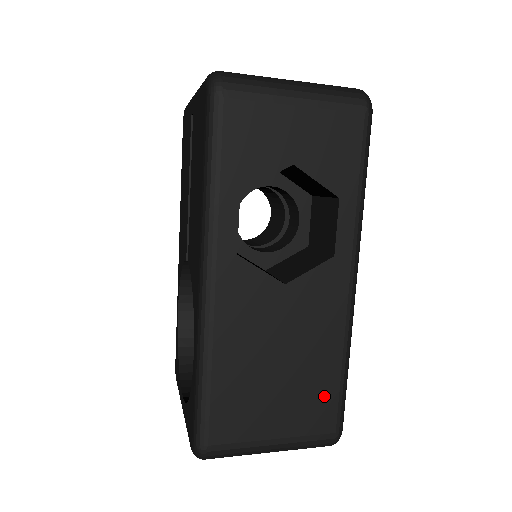
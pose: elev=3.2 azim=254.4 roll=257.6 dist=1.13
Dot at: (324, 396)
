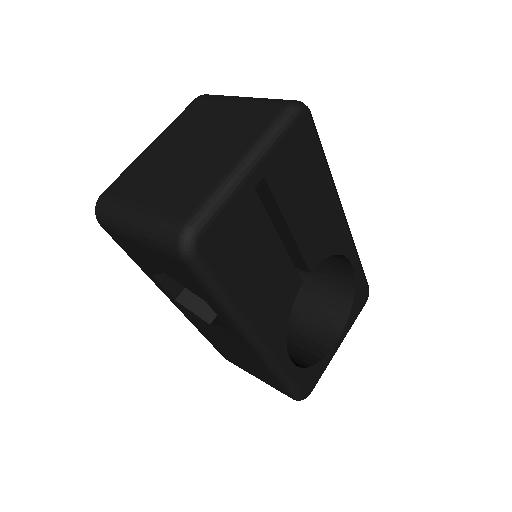
Dot at: (272, 381)
